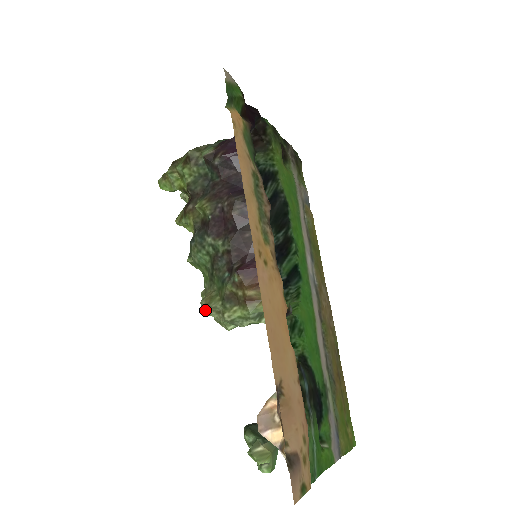
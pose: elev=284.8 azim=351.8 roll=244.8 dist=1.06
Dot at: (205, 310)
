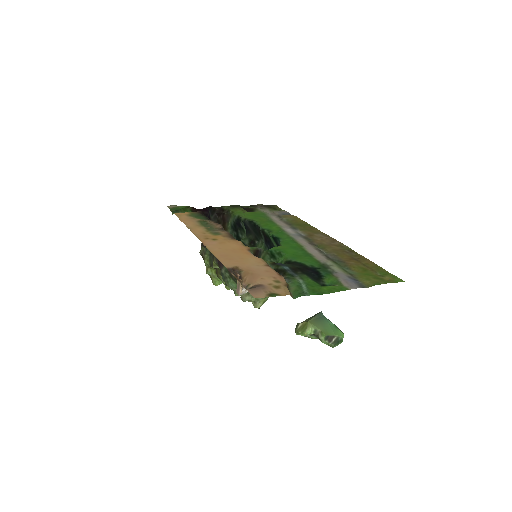
Dot at: (245, 301)
